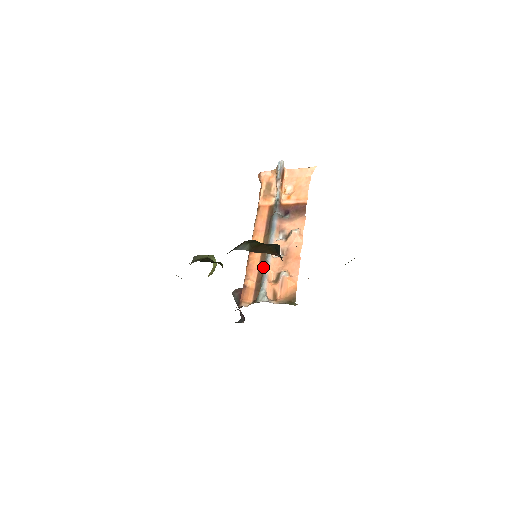
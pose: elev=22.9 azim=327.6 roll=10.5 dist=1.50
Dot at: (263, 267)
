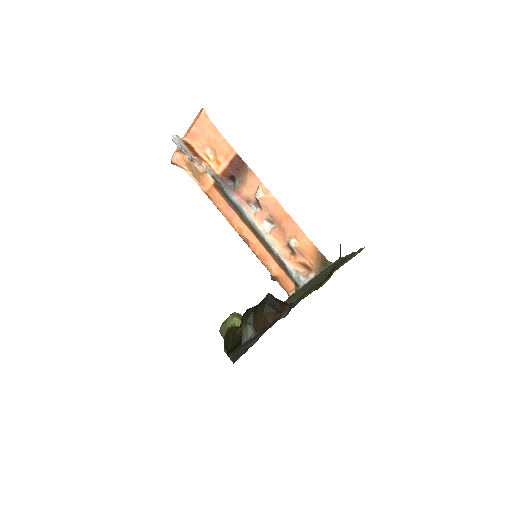
Dot at: (270, 250)
